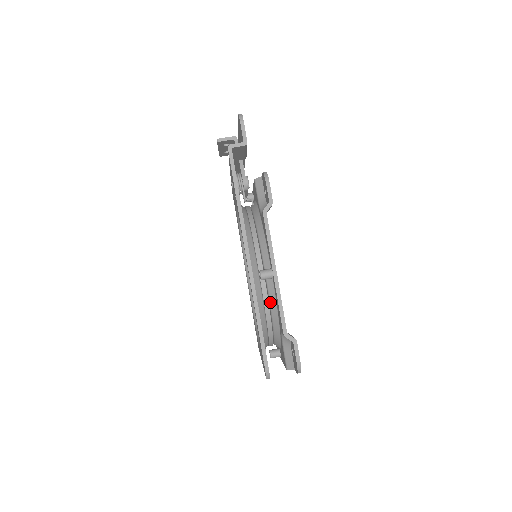
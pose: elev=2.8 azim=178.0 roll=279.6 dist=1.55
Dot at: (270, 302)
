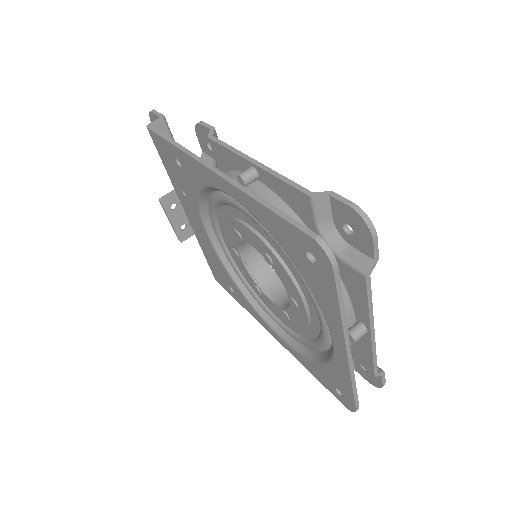
Dot at: occluded
